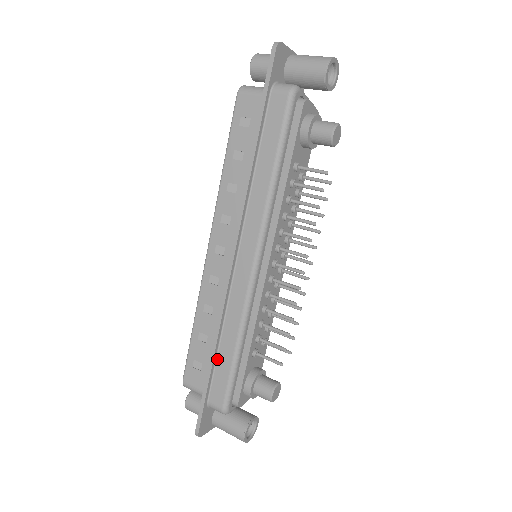
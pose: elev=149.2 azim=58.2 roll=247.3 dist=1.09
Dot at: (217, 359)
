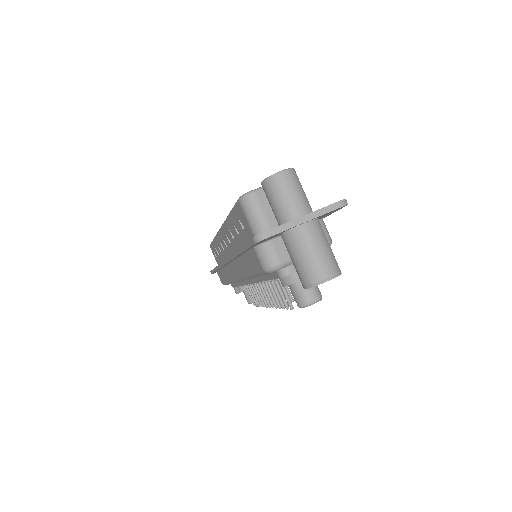
Dot at: (220, 270)
